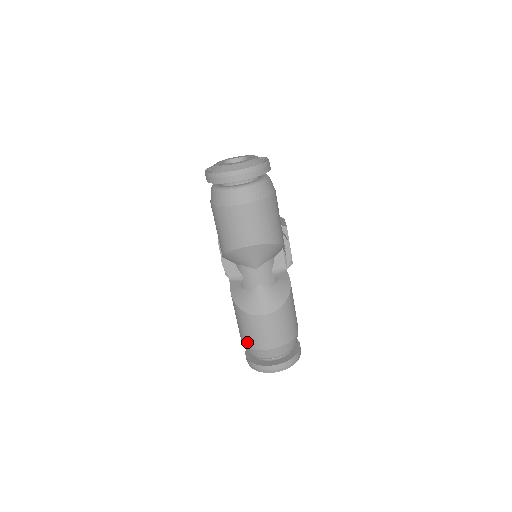
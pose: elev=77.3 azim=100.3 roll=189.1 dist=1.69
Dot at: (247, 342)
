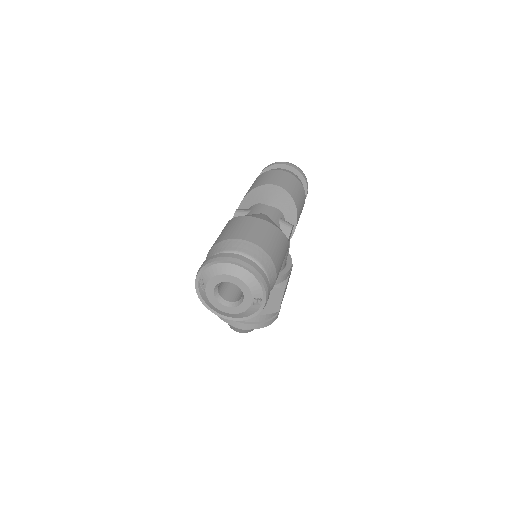
Dot at: (220, 239)
